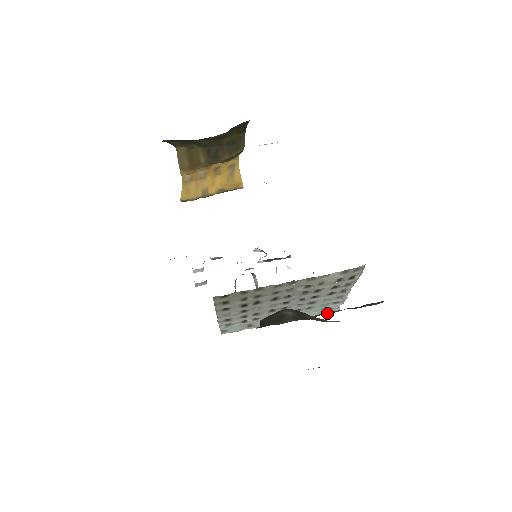
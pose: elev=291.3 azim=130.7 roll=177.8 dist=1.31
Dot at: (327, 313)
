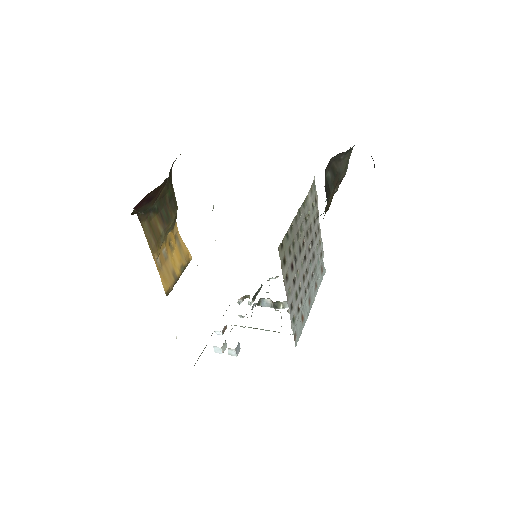
Dot at: (338, 183)
